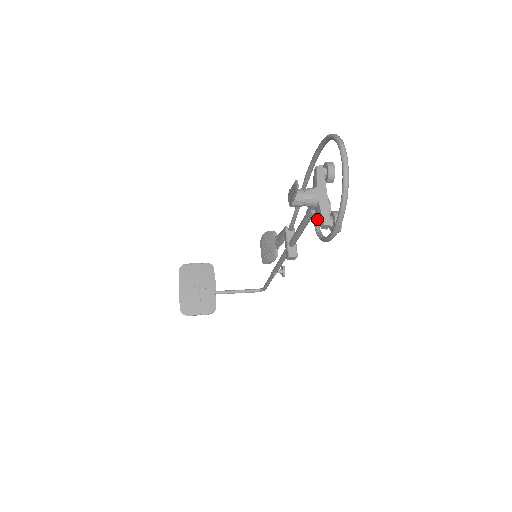
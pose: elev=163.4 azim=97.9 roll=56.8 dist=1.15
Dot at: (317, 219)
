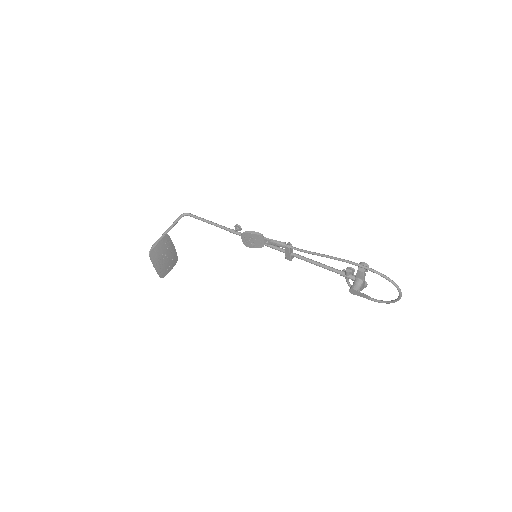
Dot at: occluded
